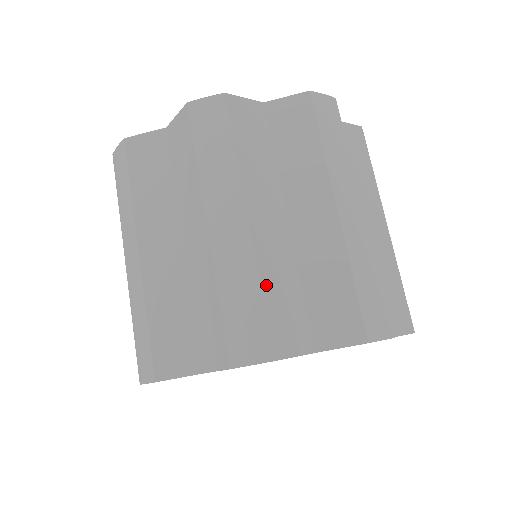
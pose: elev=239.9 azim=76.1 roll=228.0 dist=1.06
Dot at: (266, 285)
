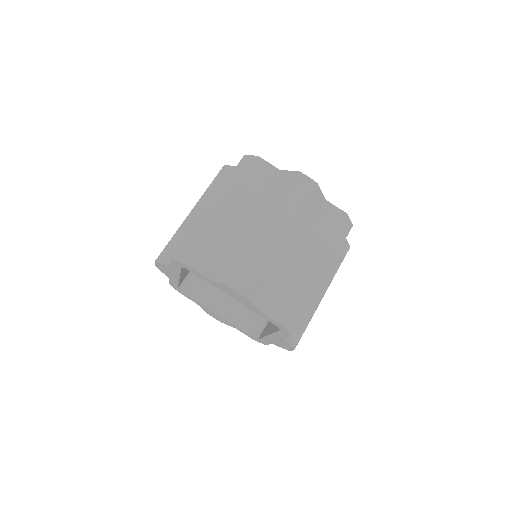
Dot at: (268, 268)
